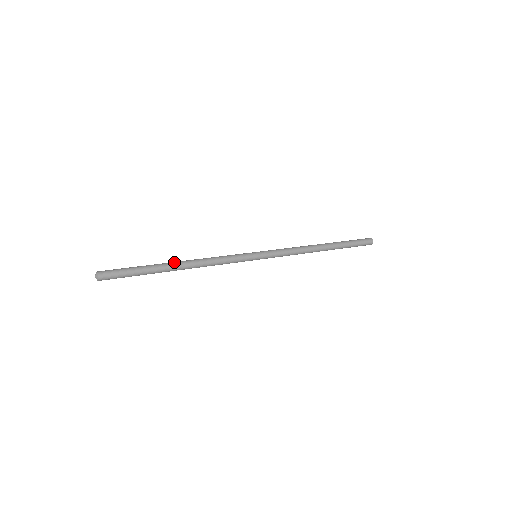
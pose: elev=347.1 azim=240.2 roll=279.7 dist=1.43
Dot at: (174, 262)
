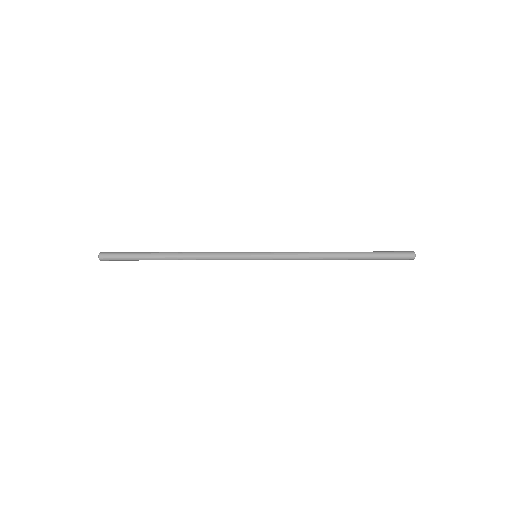
Dot at: (168, 253)
